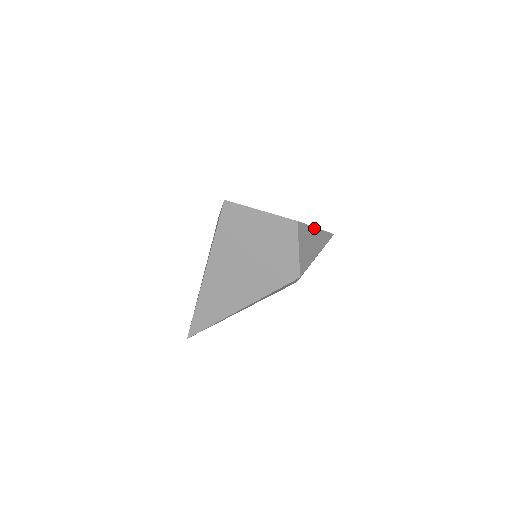
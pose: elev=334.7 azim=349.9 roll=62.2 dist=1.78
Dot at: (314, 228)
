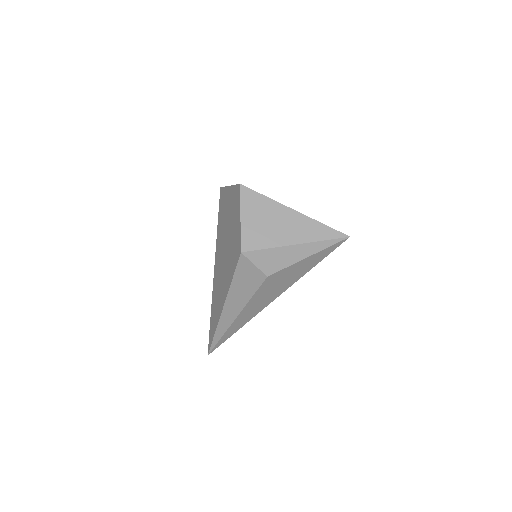
Dot at: (285, 207)
